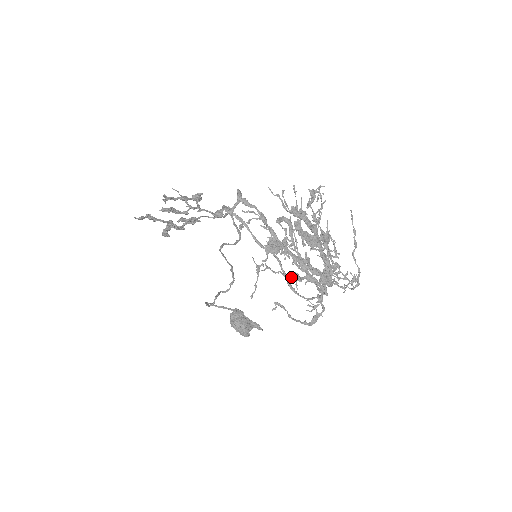
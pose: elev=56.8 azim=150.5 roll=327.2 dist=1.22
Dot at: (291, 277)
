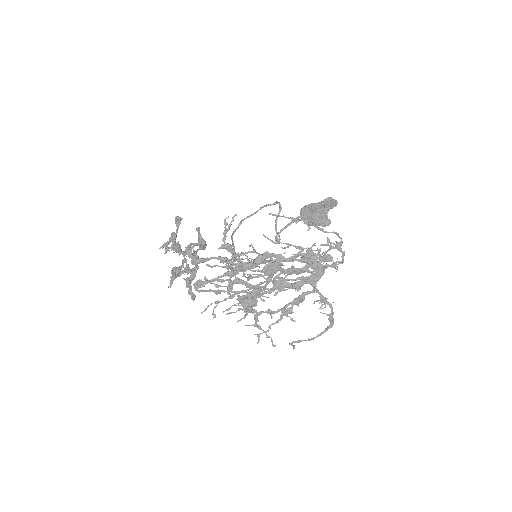
Dot at: (282, 317)
